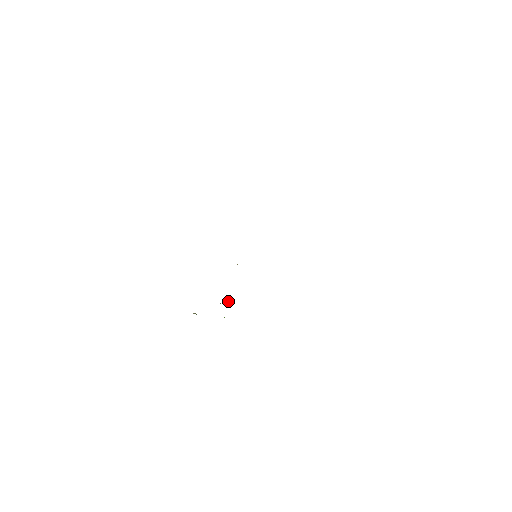
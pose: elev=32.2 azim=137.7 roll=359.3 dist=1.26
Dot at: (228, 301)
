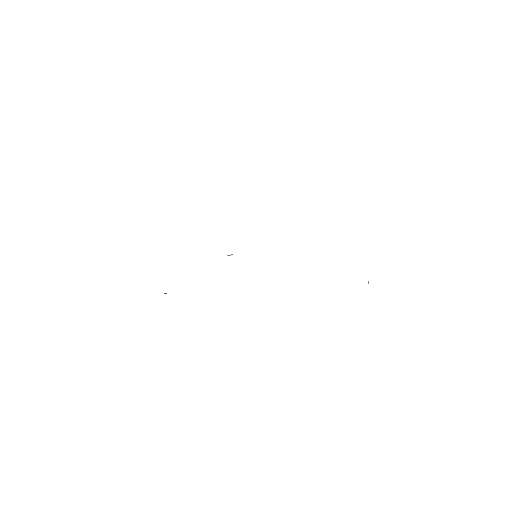
Dot at: (166, 293)
